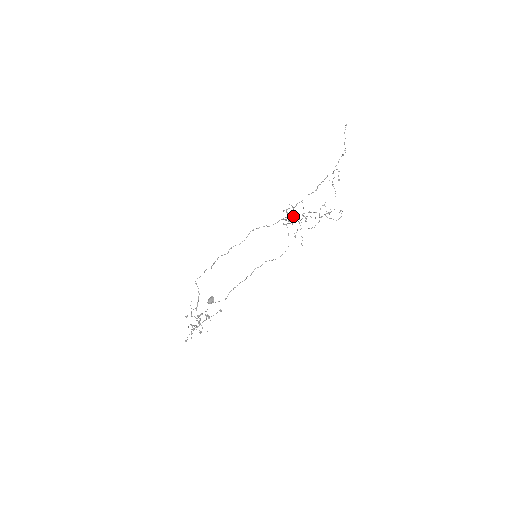
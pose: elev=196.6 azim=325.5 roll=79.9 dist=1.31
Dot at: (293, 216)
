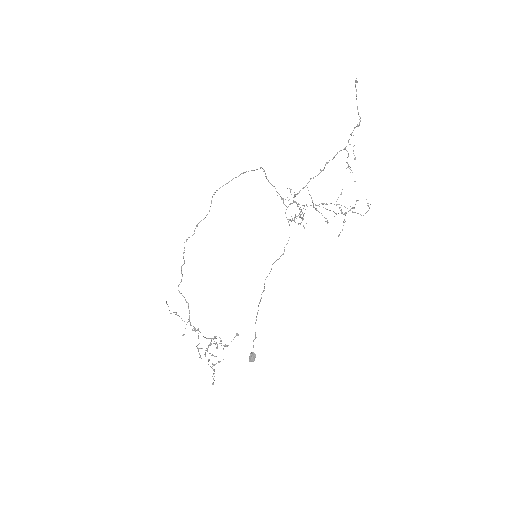
Dot at: occluded
